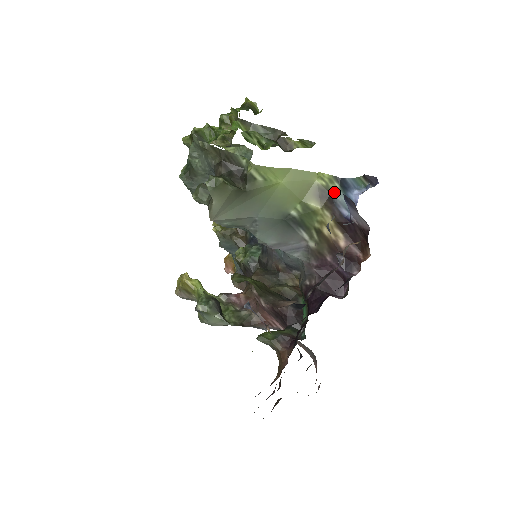
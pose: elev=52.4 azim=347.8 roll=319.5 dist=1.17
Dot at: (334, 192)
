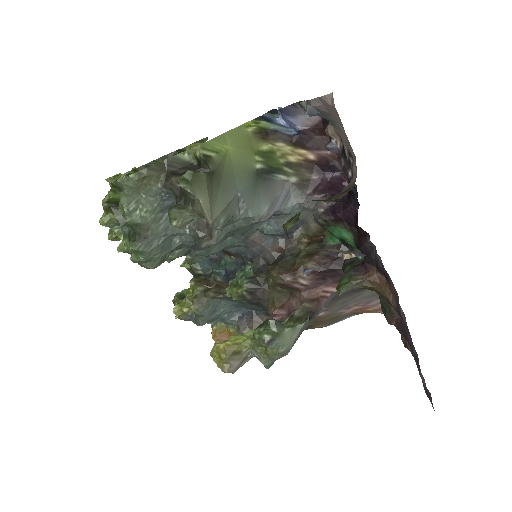
Dot at: (267, 127)
